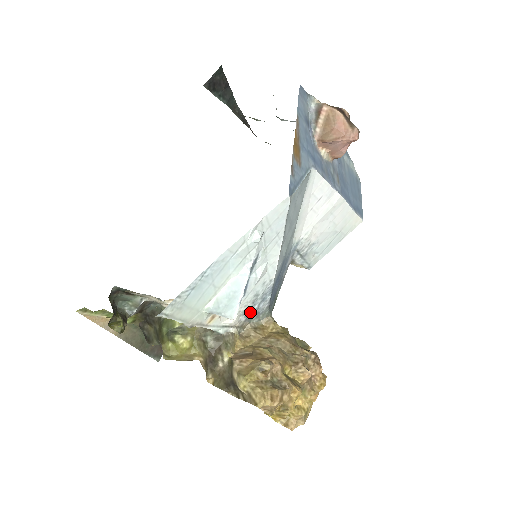
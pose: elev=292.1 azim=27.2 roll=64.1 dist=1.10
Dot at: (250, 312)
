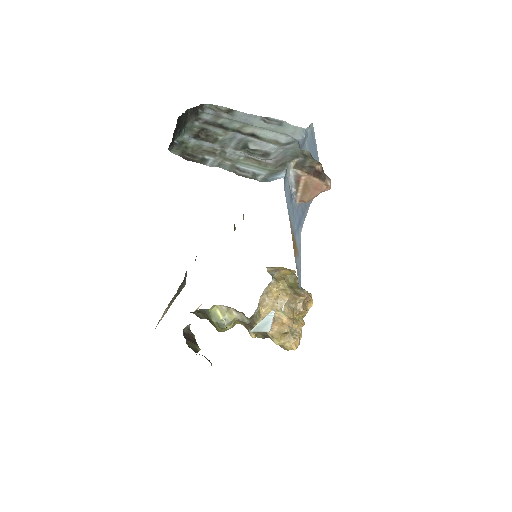
Dot at: occluded
